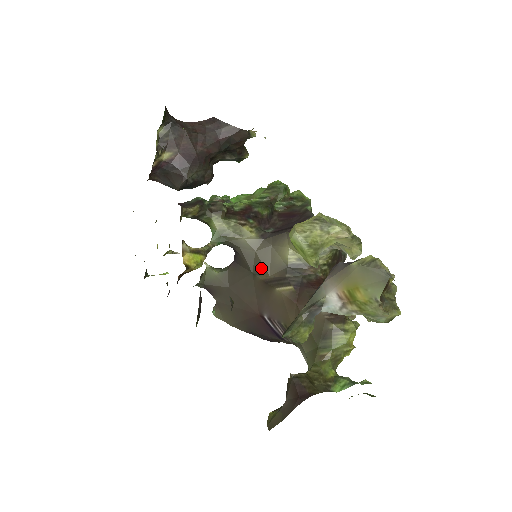
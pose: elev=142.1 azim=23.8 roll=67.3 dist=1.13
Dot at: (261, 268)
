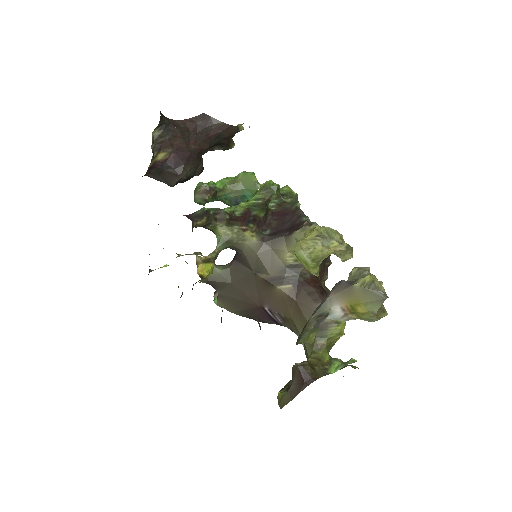
Dot at: (262, 268)
